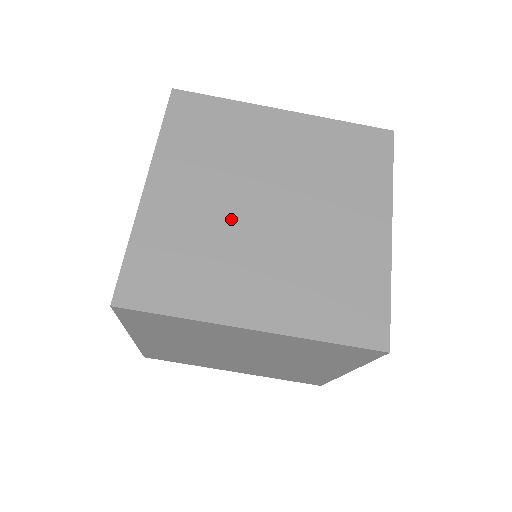
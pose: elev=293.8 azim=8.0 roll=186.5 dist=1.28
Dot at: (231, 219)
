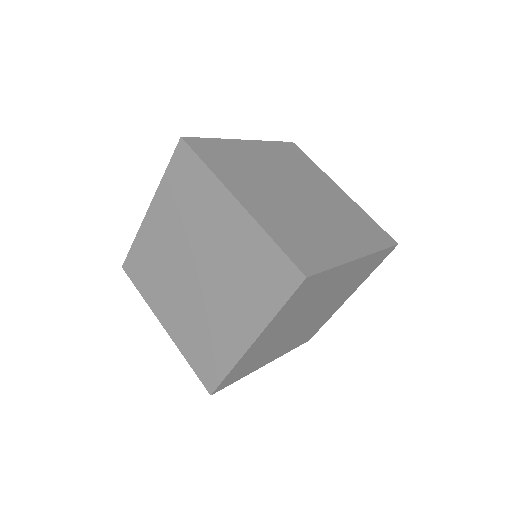
Dot at: (273, 178)
